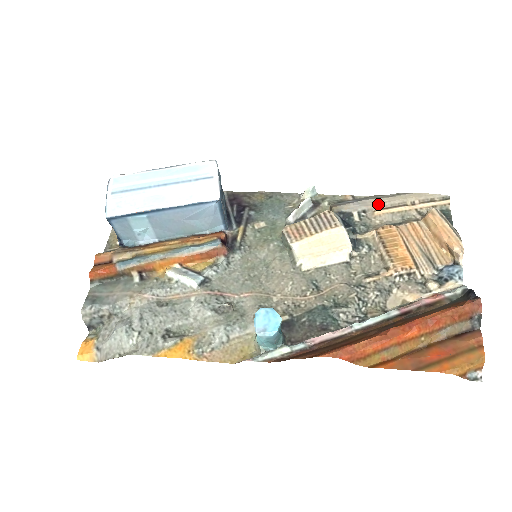
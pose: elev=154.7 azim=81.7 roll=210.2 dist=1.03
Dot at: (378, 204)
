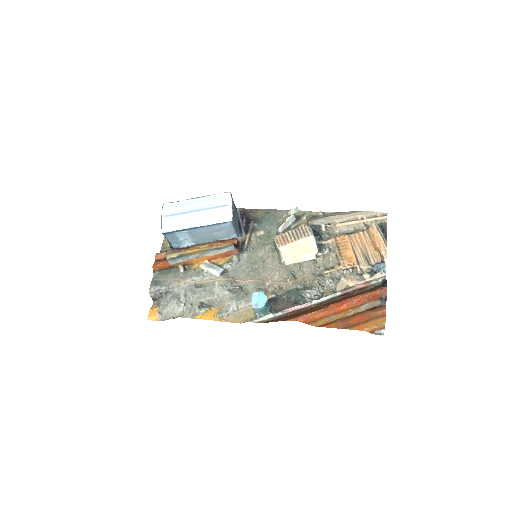
Dot at: (338, 219)
